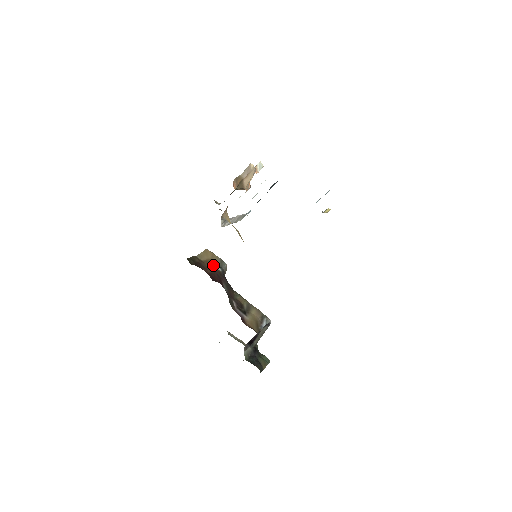
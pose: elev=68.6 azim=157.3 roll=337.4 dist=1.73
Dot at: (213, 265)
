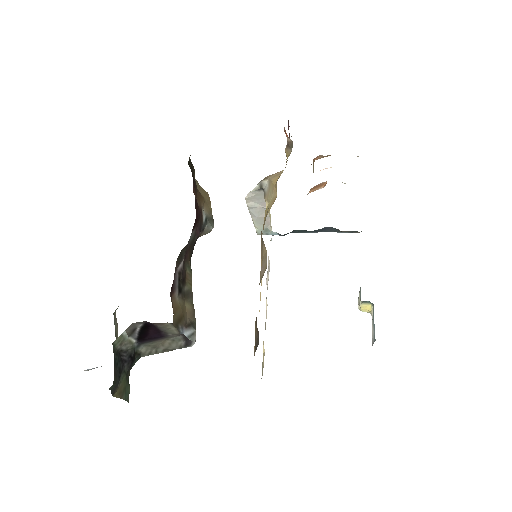
Dot at: (203, 205)
